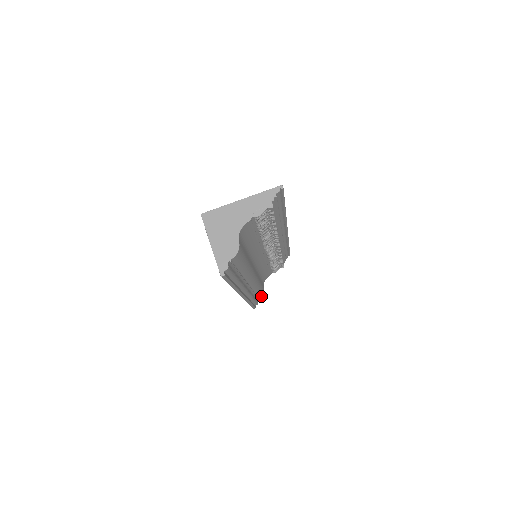
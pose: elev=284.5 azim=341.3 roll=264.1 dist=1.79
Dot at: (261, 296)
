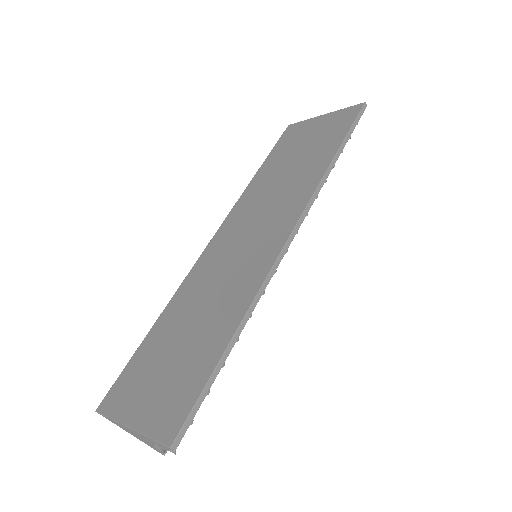
Dot at: occluded
